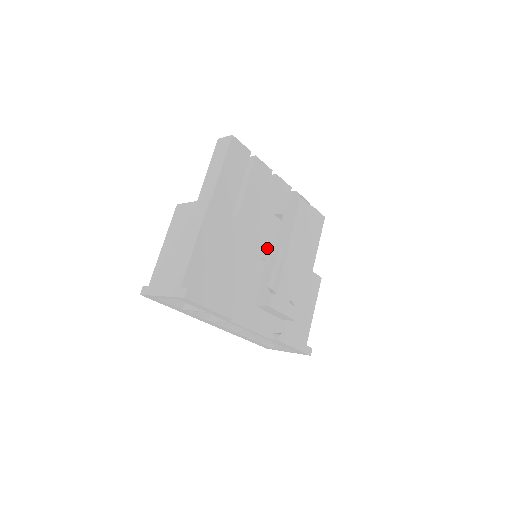
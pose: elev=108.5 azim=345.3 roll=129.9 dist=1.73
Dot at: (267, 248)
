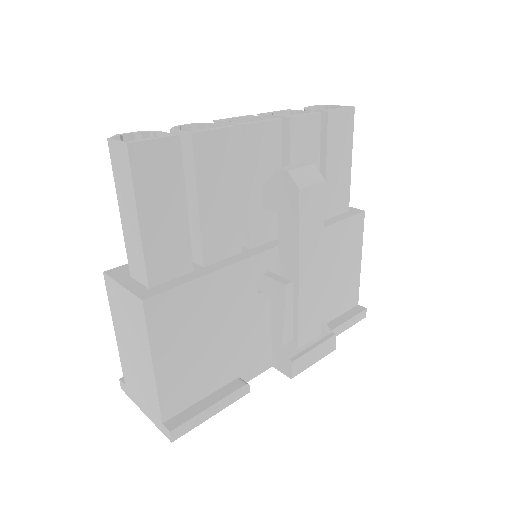
Dot at: (267, 277)
